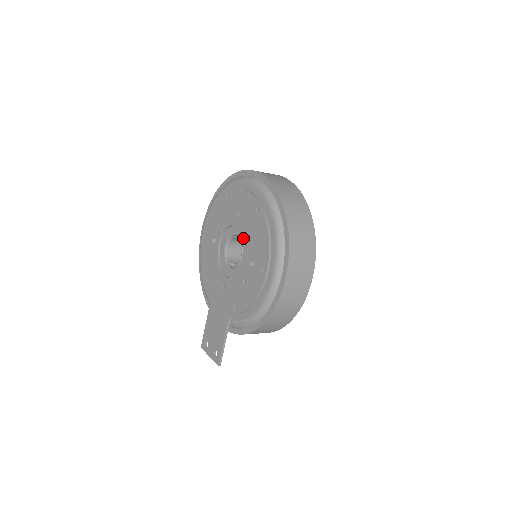
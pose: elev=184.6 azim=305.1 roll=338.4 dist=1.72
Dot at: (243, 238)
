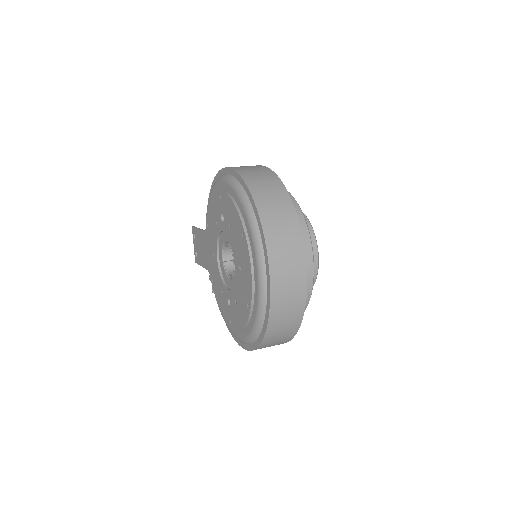
Dot at: (235, 278)
